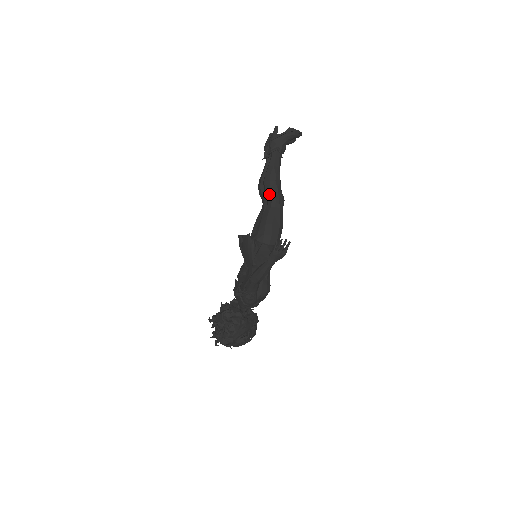
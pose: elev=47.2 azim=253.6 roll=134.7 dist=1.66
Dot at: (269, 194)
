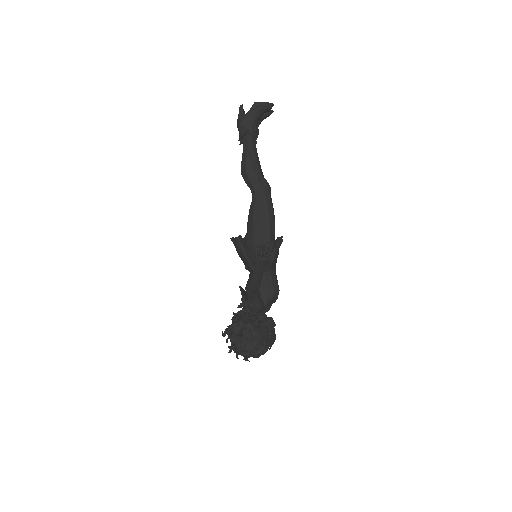
Dot at: (250, 186)
